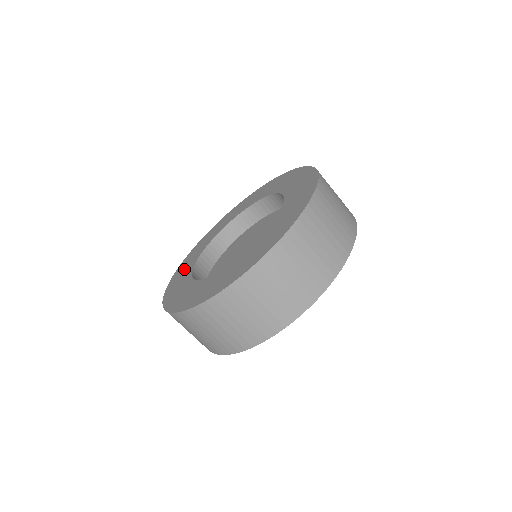
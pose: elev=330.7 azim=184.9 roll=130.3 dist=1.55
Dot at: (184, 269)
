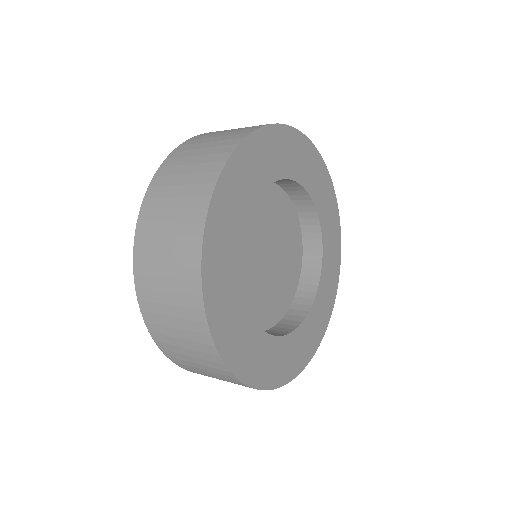
Dot at: occluded
